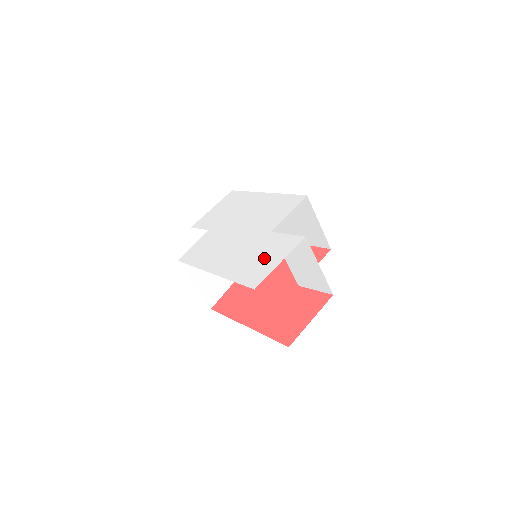
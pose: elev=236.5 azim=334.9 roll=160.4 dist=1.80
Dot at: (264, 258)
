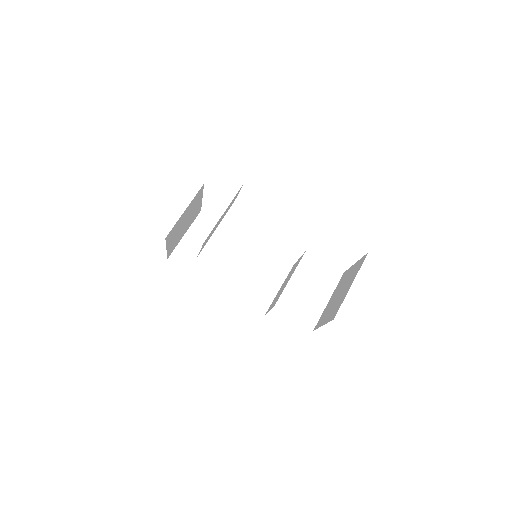
Dot at: occluded
